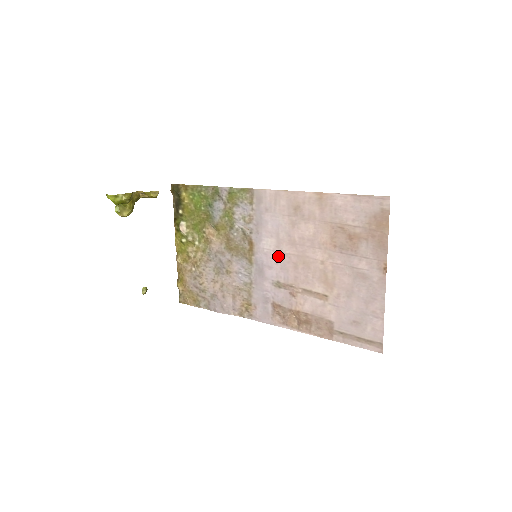
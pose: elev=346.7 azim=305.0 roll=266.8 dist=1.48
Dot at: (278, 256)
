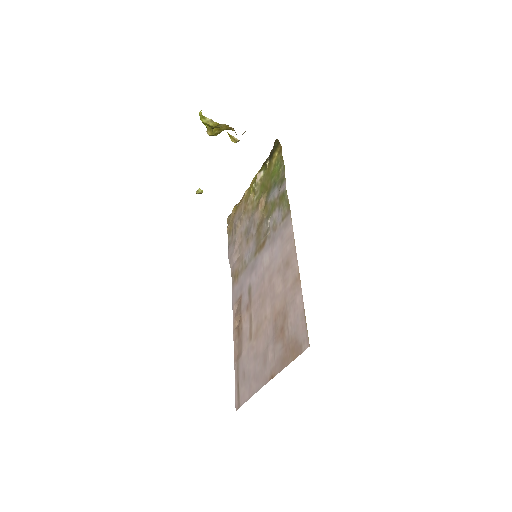
Dot at: (262, 275)
